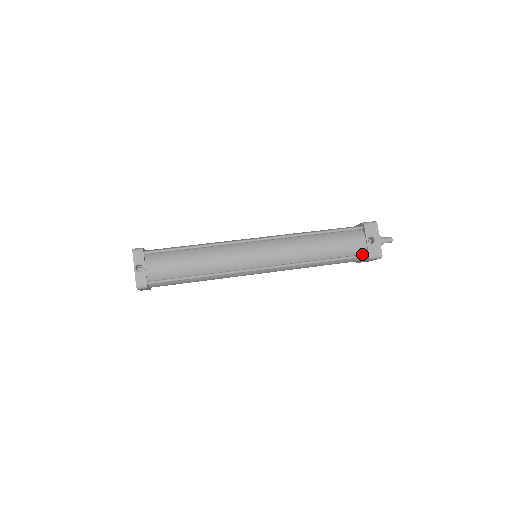
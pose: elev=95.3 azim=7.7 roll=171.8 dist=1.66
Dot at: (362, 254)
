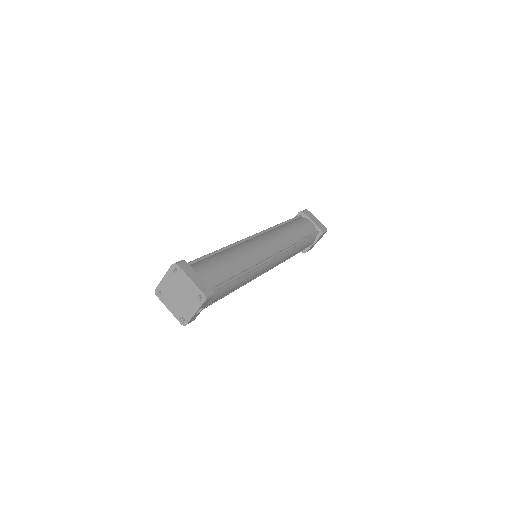
Dot at: (303, 249)
